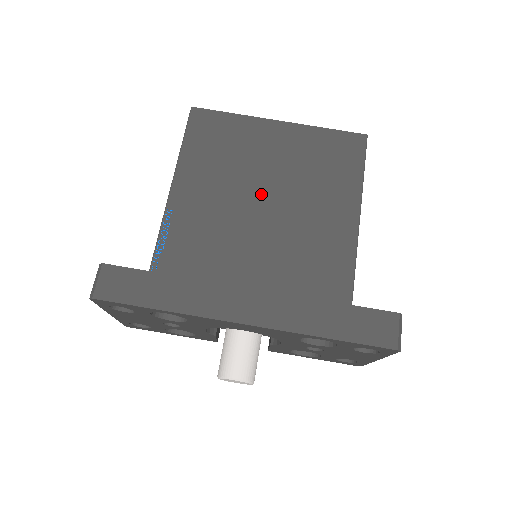
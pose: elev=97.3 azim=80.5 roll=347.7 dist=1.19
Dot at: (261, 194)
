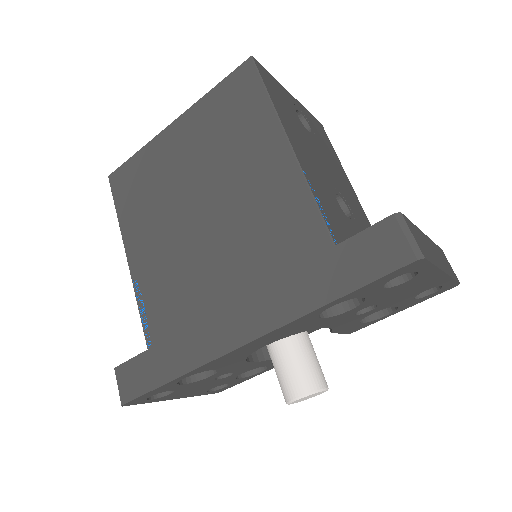
Dot at: (193, 204)
